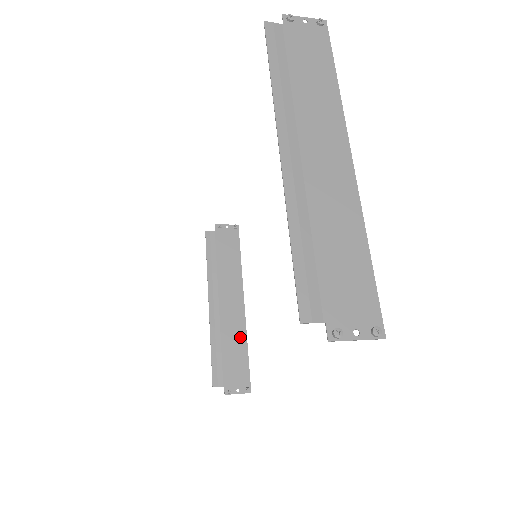
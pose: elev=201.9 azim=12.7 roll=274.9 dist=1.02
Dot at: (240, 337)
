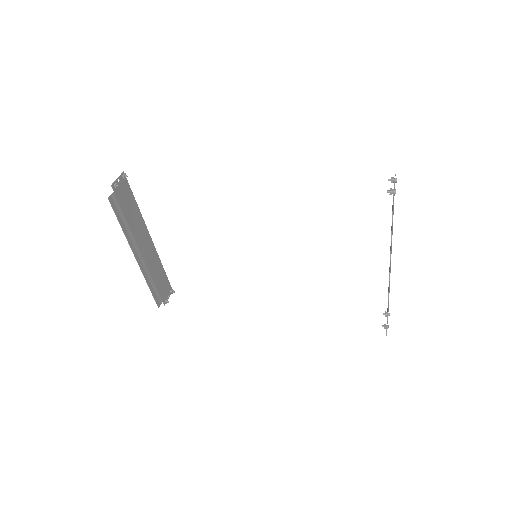
Dot at: (158, 264)
